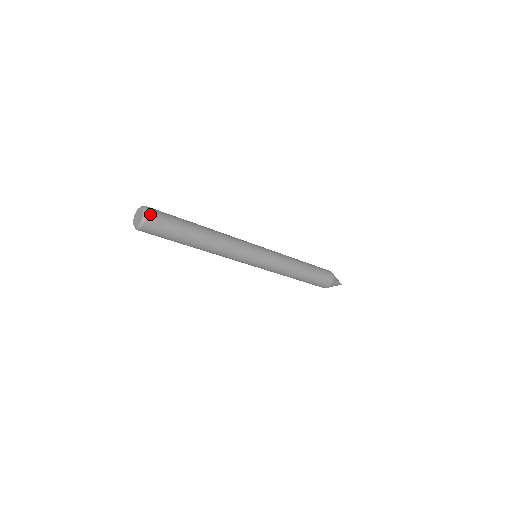
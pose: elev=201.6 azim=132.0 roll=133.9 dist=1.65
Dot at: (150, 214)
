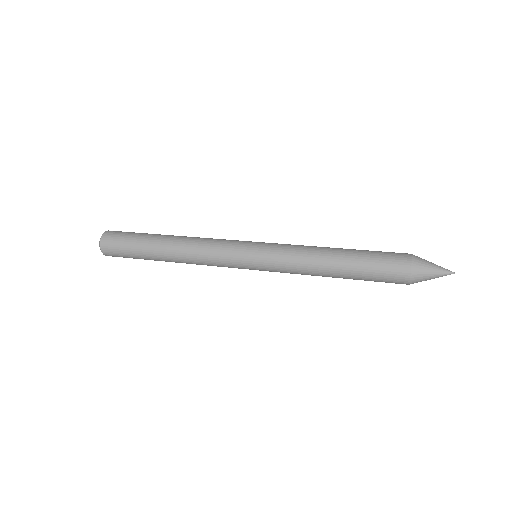
Dot at: (104, 251)
